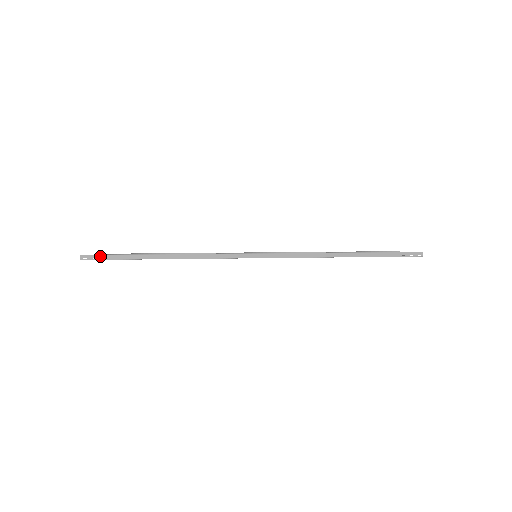
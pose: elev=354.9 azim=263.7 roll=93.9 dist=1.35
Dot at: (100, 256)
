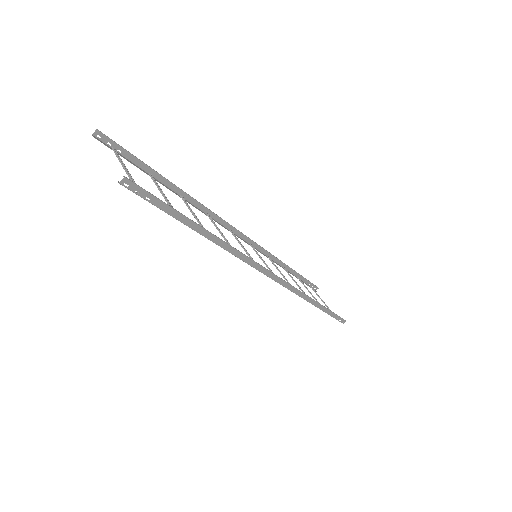
Dot at: (146, 194)
